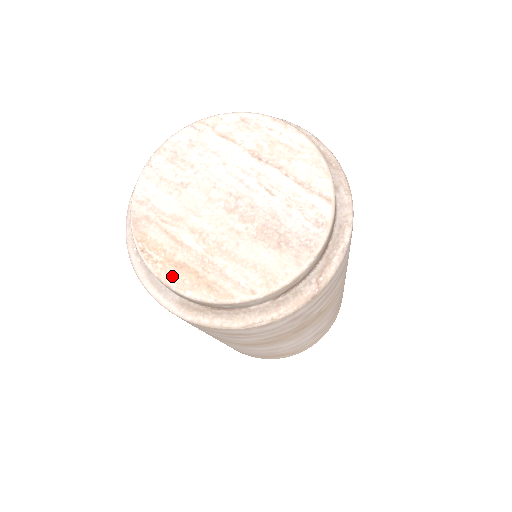
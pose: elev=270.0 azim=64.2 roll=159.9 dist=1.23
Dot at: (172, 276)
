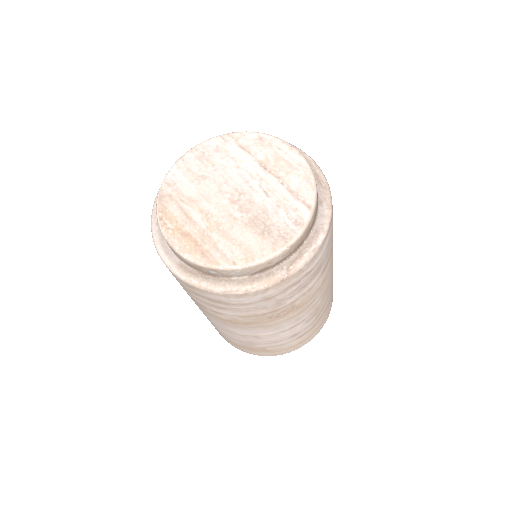
Dot at: (177, 241)
